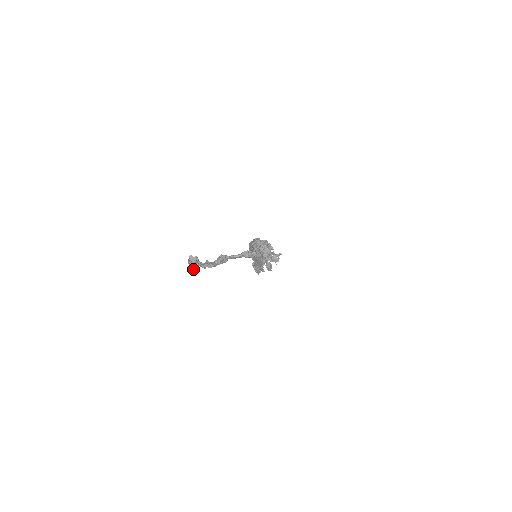
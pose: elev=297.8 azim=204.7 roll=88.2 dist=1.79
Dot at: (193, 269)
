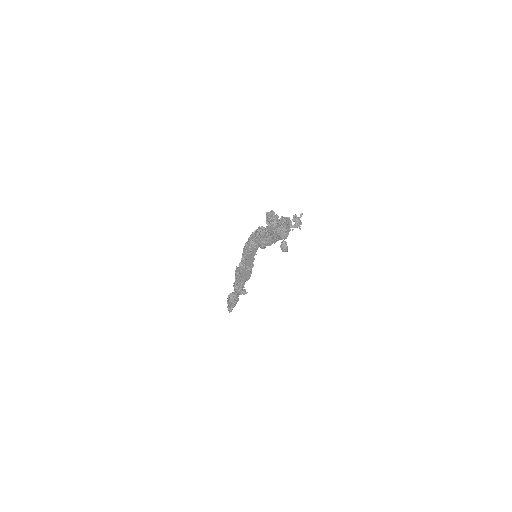
Dot at: (273, 228)
